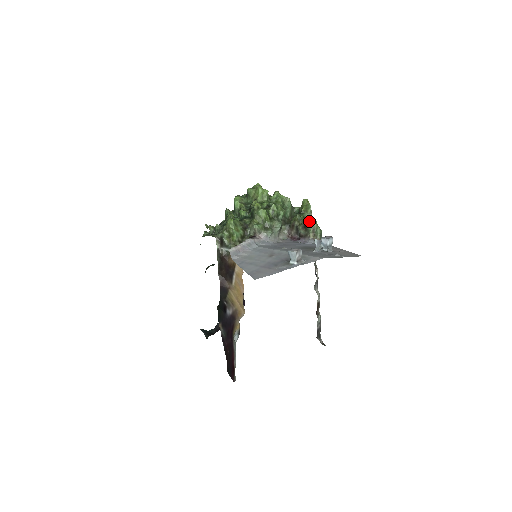
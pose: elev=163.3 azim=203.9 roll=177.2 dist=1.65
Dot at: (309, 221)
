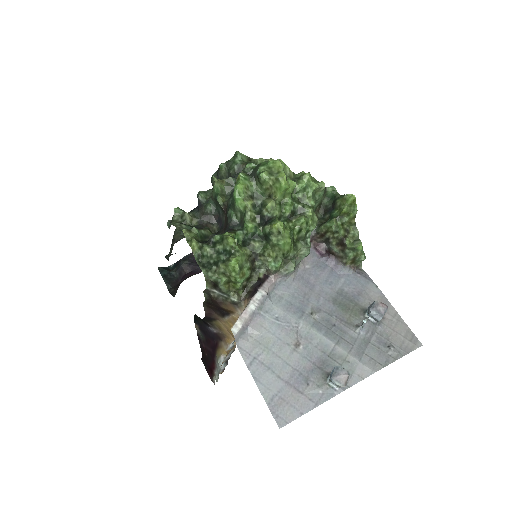
Dot at: (349, 232)
